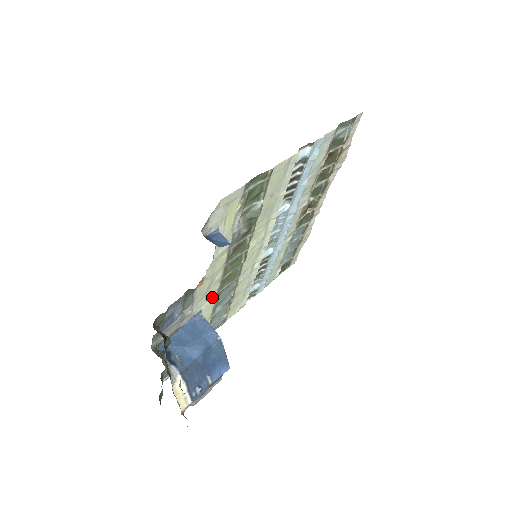
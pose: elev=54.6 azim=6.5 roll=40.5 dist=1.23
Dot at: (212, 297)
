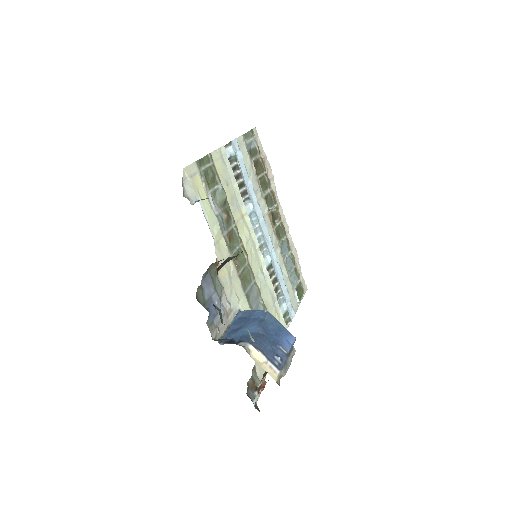
Dot at: (242, 296)
